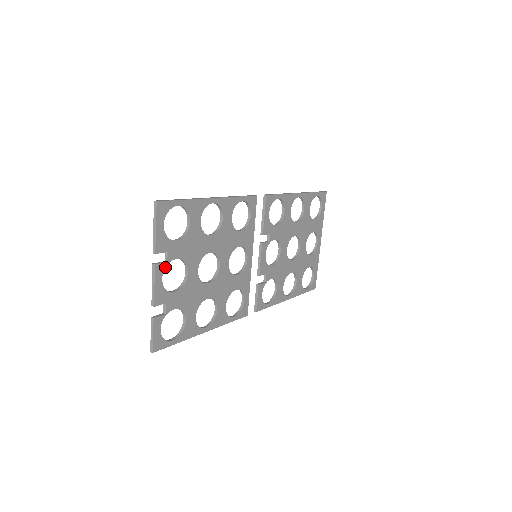
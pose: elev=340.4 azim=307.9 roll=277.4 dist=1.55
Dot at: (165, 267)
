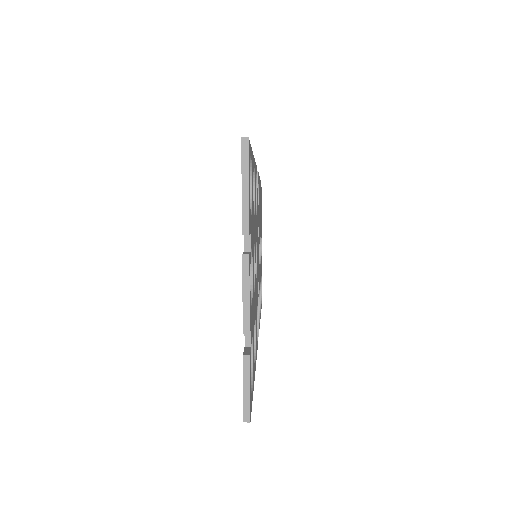
Dot at: (250, 261)
